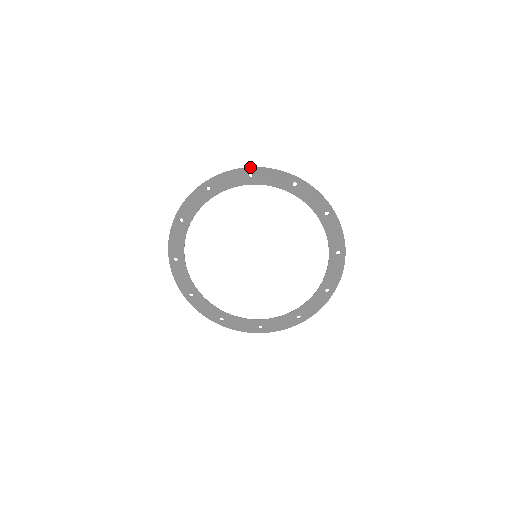
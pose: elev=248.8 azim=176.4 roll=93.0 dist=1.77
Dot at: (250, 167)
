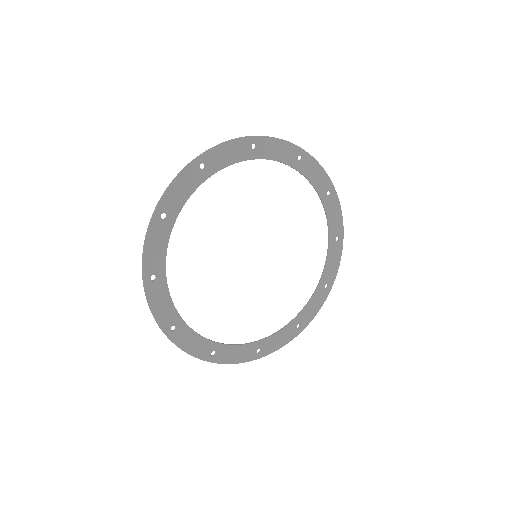
Dot at: occluded
